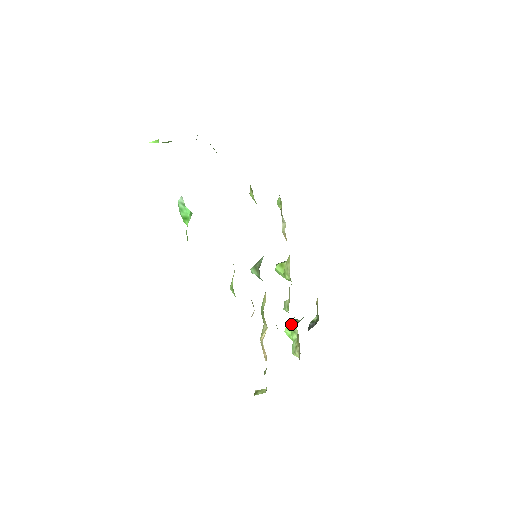
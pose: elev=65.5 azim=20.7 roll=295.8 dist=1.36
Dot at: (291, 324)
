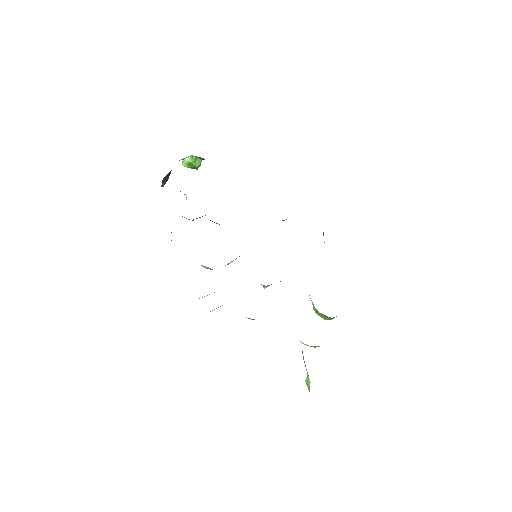
Dot at: (303, 358)
